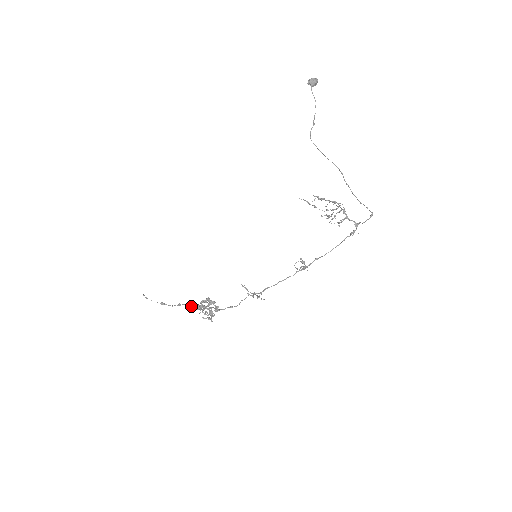
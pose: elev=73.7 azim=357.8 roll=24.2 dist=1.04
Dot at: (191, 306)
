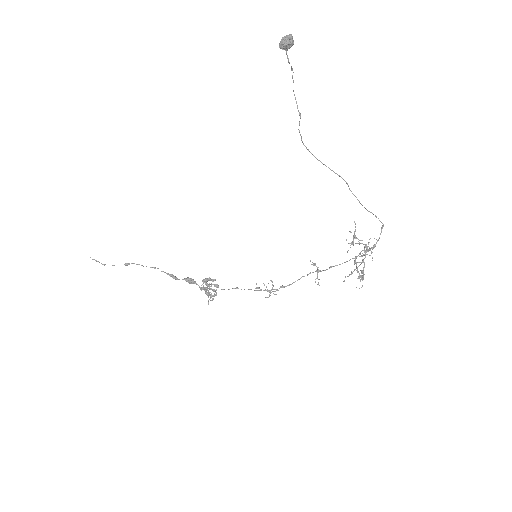
Dot at: (179, 279)
